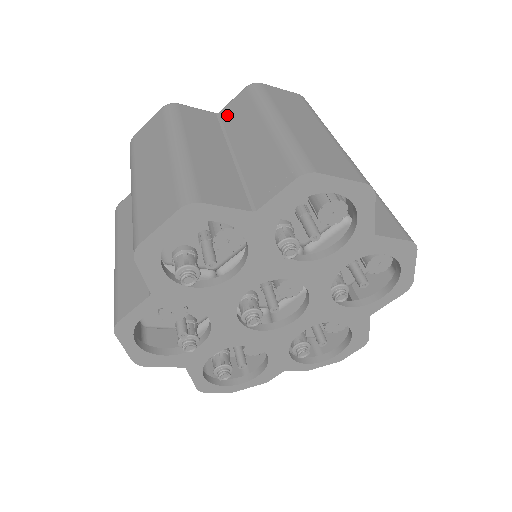
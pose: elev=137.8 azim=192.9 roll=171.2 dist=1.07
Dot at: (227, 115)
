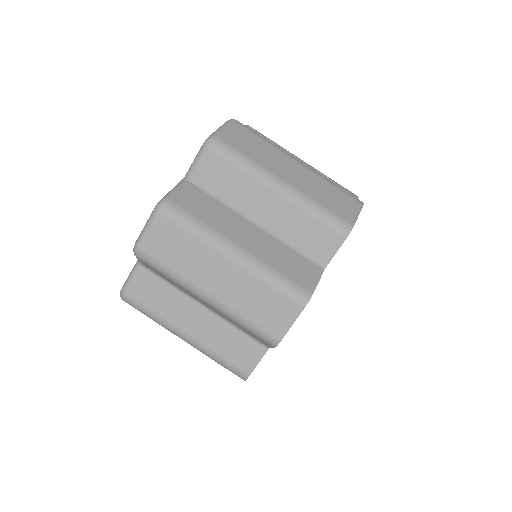
Dot at: (153, 272)
